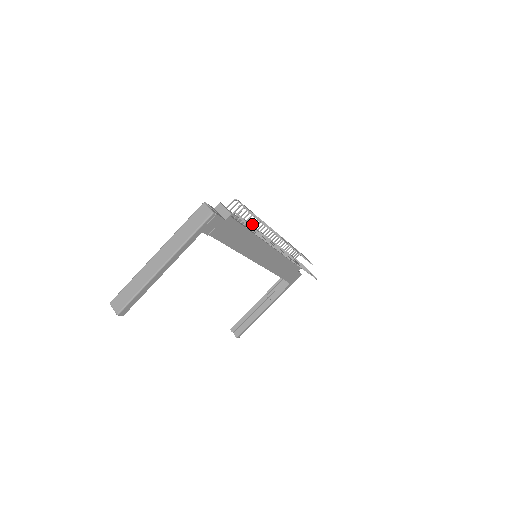
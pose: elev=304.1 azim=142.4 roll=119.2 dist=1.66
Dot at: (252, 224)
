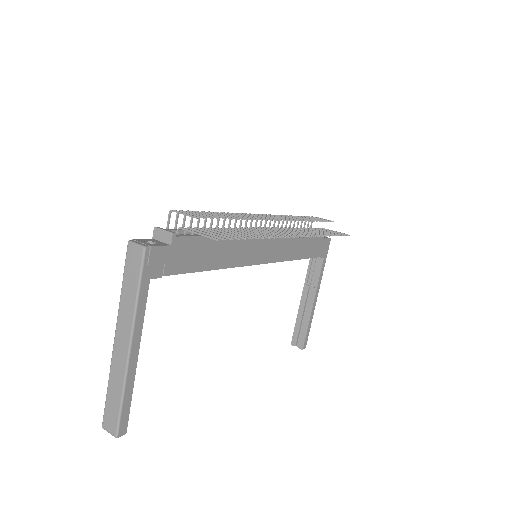
Dot at: occluded
